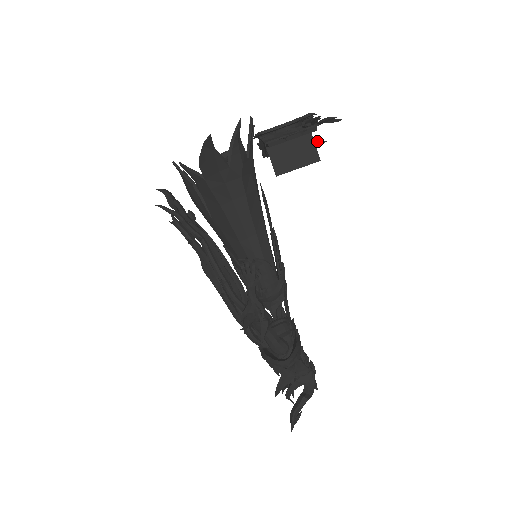
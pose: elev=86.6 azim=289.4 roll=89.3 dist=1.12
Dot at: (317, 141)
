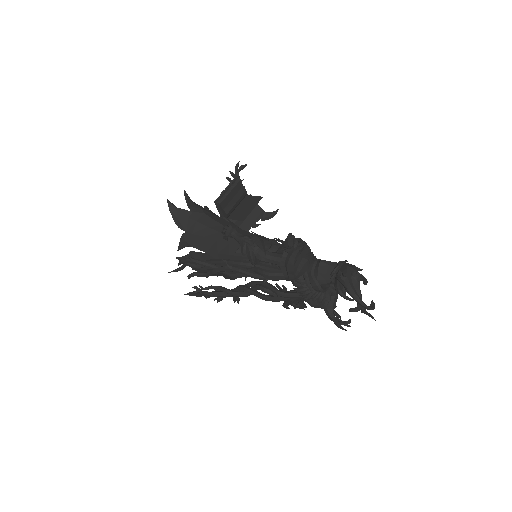
Dot at: (272, 212)
